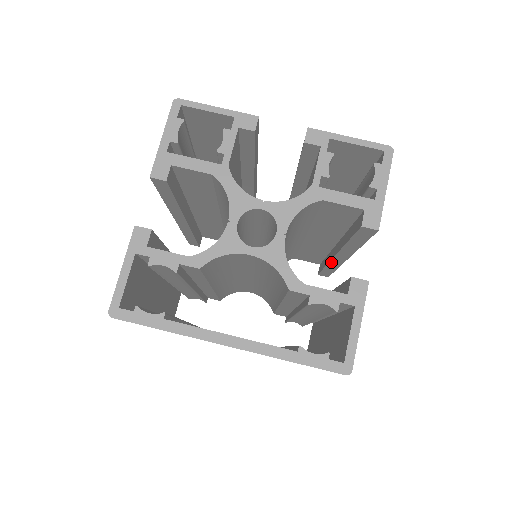
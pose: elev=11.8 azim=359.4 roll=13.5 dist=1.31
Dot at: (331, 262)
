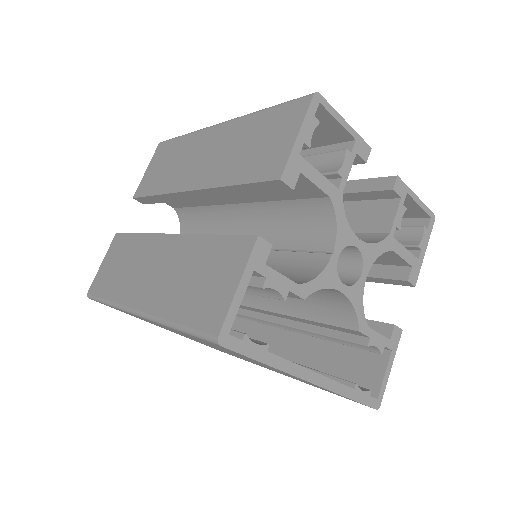
Dot at: occluded
